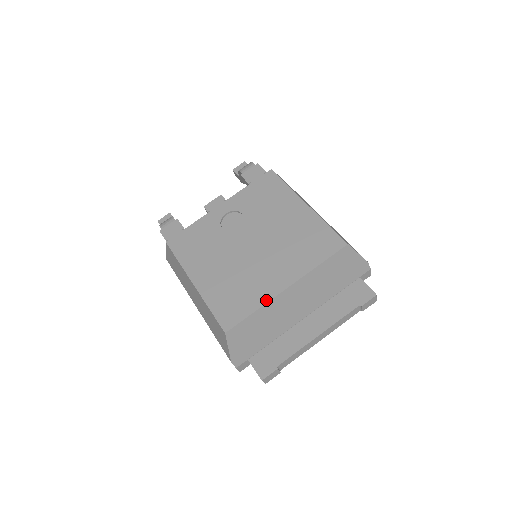
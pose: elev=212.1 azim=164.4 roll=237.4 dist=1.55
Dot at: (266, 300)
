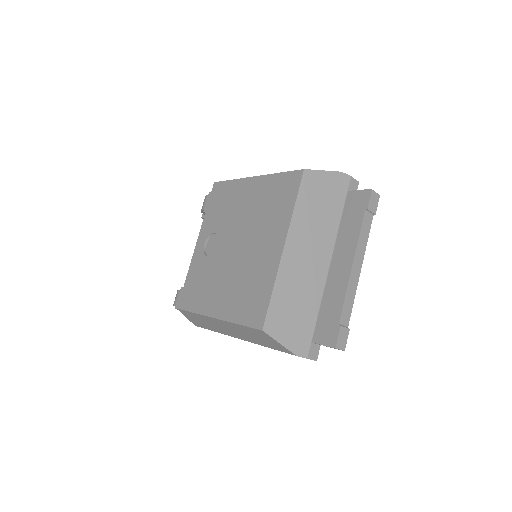
Dot at: (275, 273)
